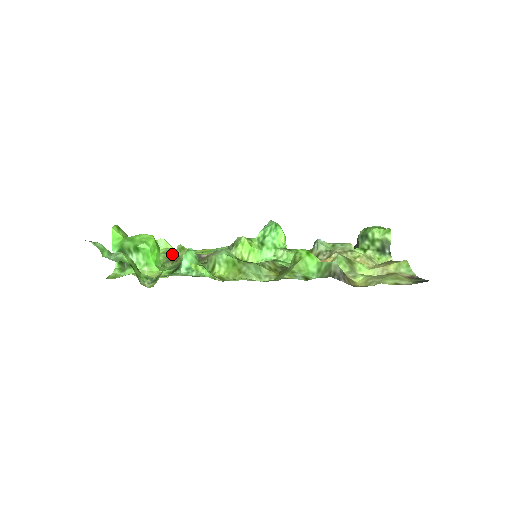
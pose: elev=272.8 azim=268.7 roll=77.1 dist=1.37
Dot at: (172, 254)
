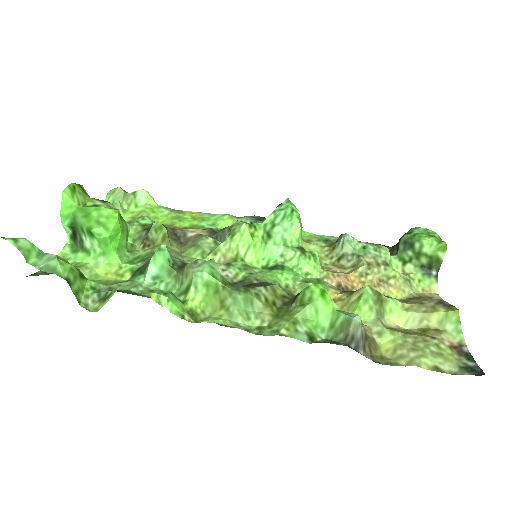
Dot at: (148, 226)
